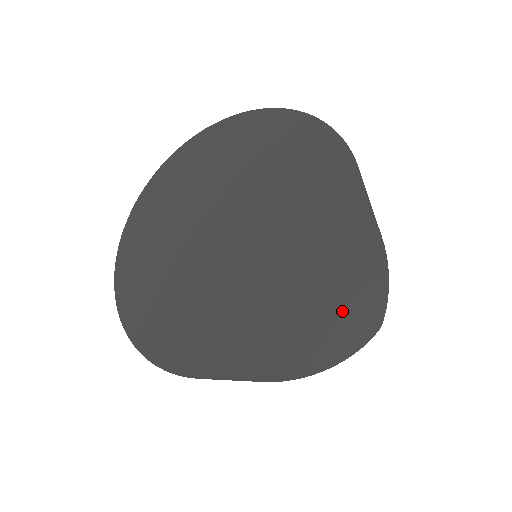
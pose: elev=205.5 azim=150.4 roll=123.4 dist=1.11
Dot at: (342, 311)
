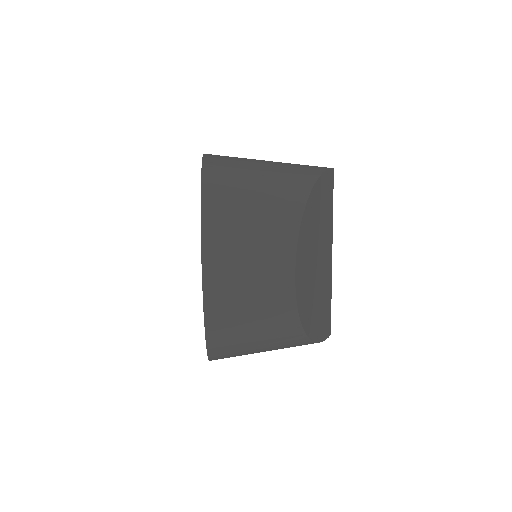
Dot at: occluded
